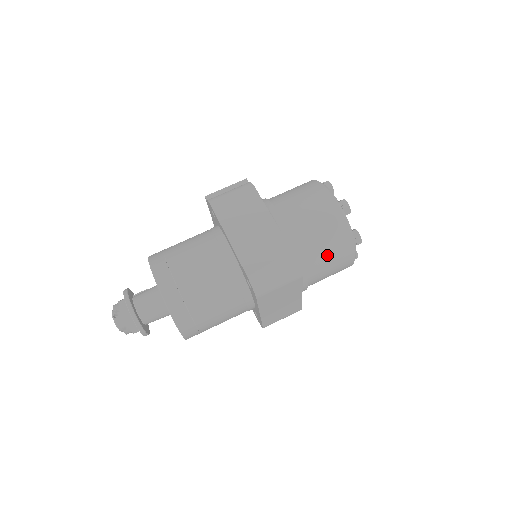
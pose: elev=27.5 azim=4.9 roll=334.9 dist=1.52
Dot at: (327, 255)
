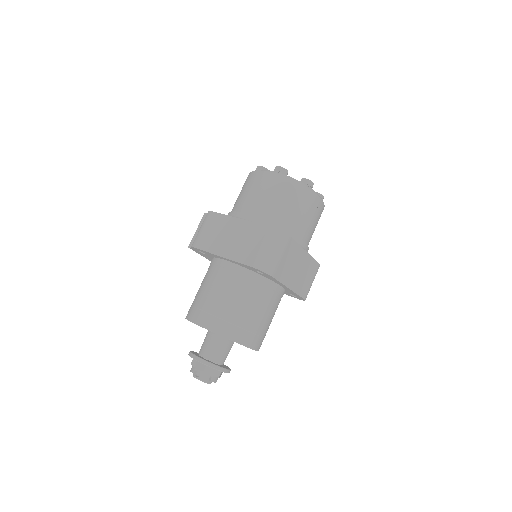
Dot at: (297, 211)
